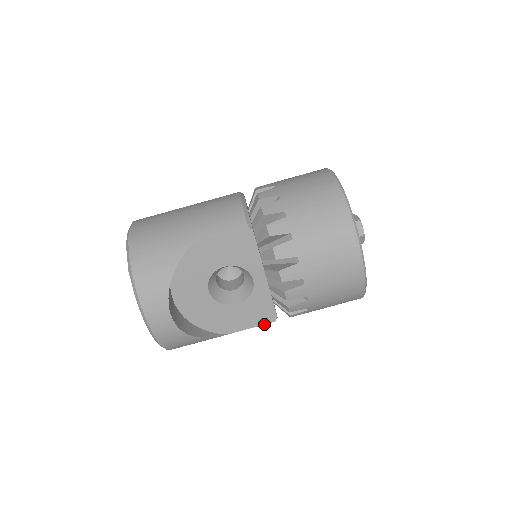
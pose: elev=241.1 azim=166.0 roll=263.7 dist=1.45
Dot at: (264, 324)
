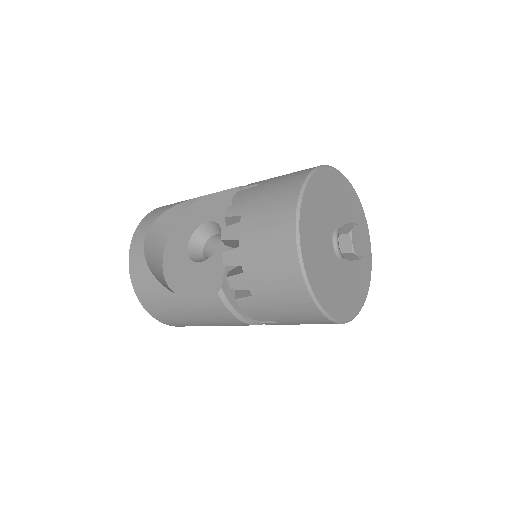
Dot at: (208, 293)
